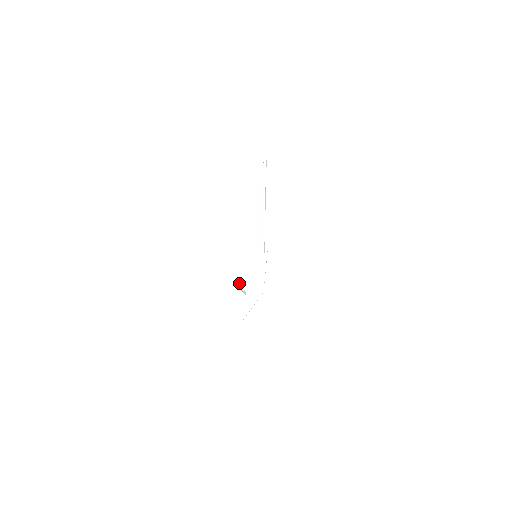
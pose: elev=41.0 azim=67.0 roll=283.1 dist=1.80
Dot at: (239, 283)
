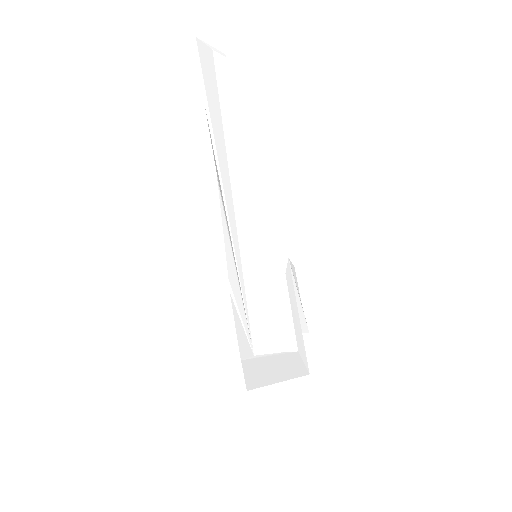
Dot at: (297, 259)
